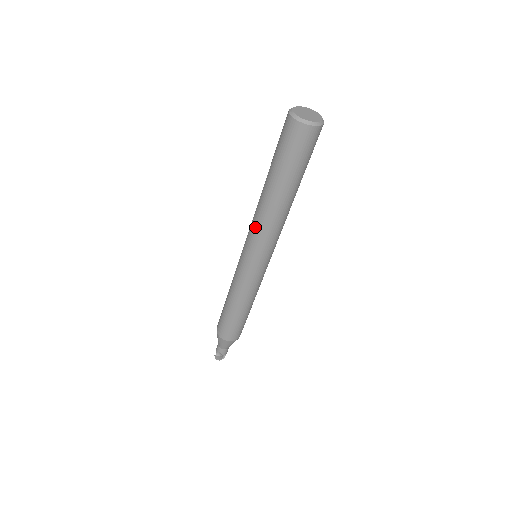
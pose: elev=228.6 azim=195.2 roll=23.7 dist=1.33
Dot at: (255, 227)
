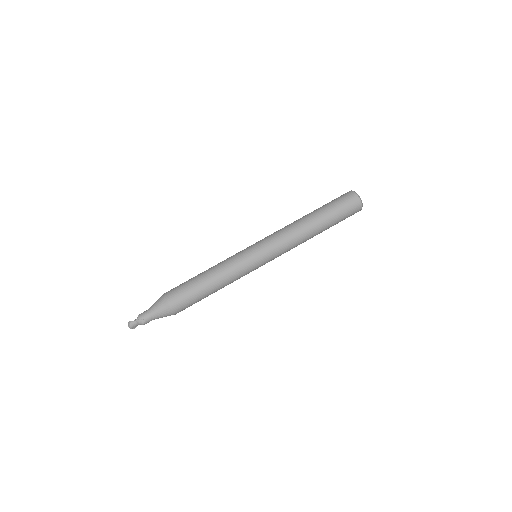
Dot at: (285, 236)
